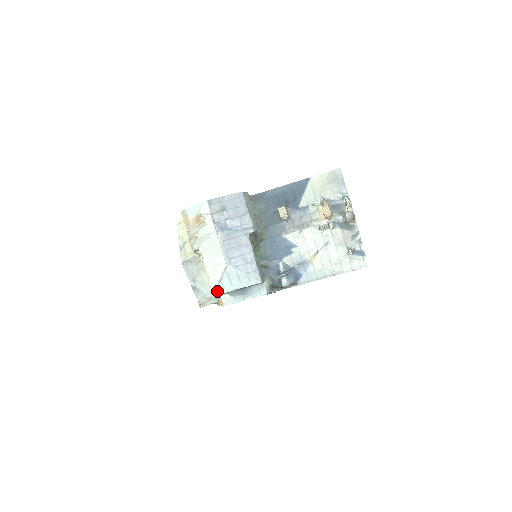
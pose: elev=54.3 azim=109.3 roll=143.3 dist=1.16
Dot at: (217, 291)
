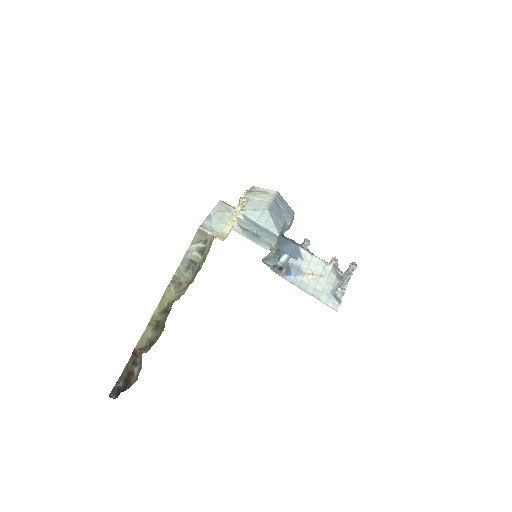
Dot at: (246, 212)
